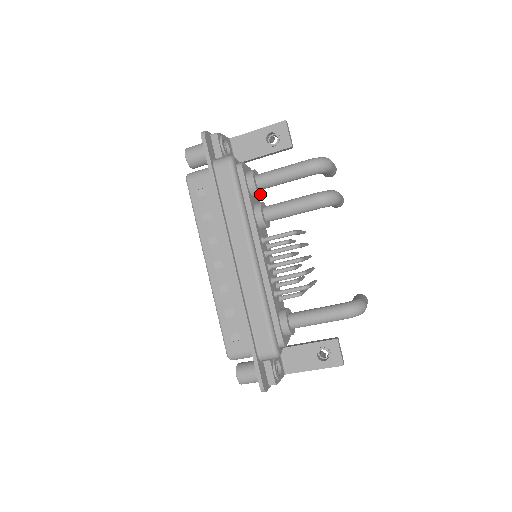
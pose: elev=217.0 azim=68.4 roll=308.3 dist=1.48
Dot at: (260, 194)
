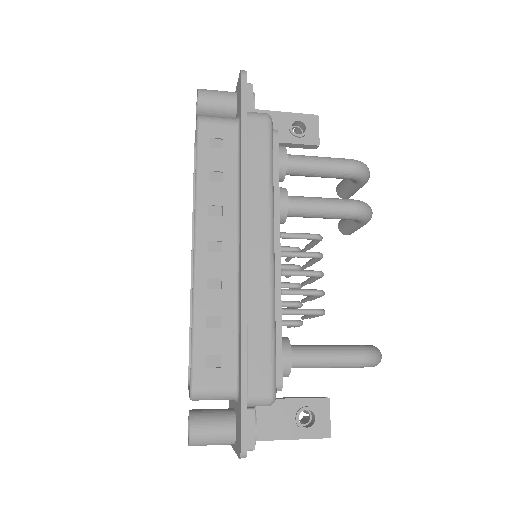
Dot at: (284, 178)
